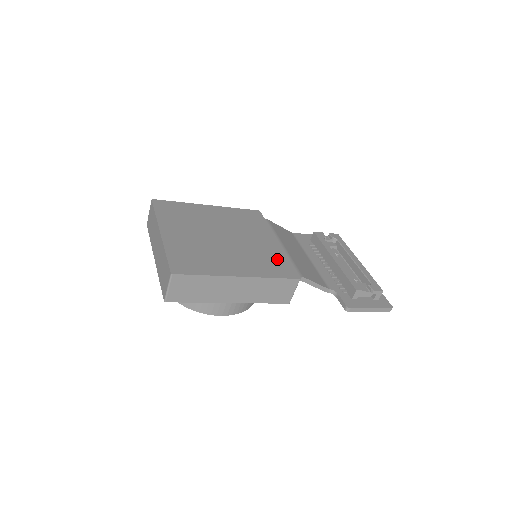
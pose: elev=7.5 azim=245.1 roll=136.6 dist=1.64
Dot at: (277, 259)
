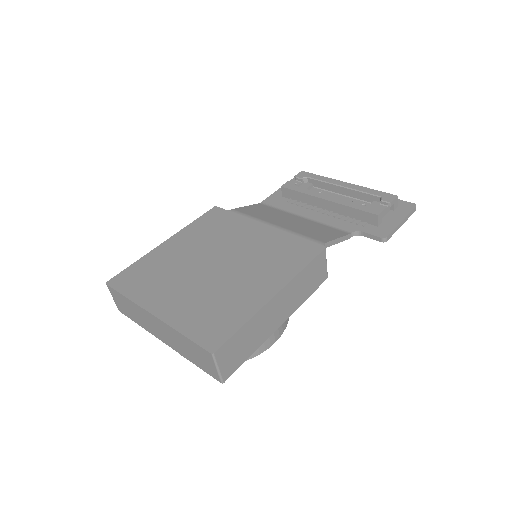
Dot at: (285, 245)
